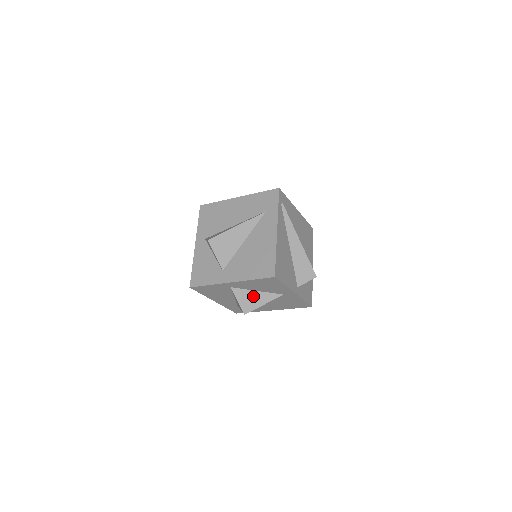
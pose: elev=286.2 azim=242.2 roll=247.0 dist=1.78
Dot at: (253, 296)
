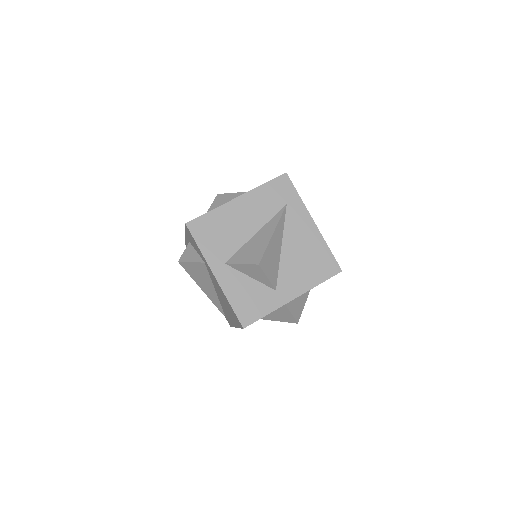
Dot at: (298, 300)
